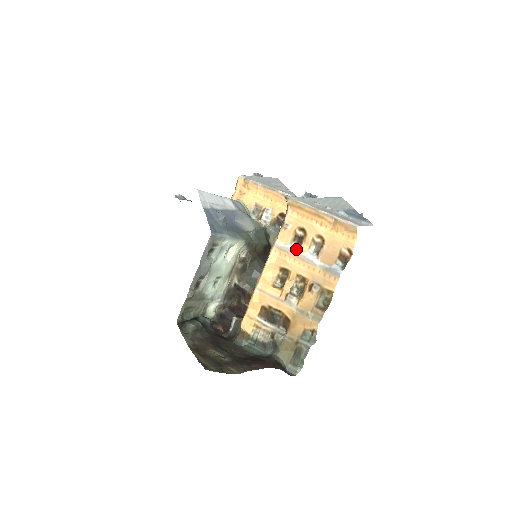
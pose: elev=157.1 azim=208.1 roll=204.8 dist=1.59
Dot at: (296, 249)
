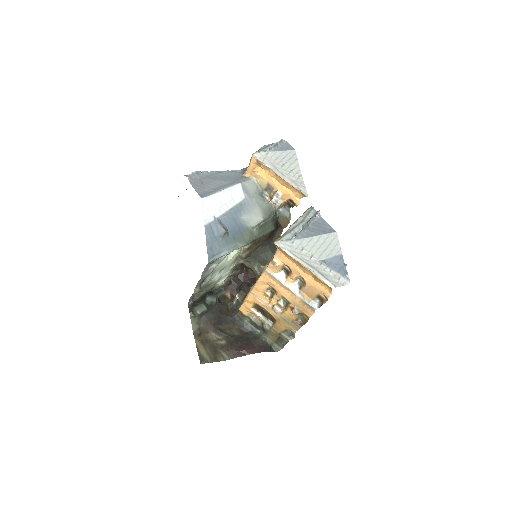
Dot at: (282, 279)
